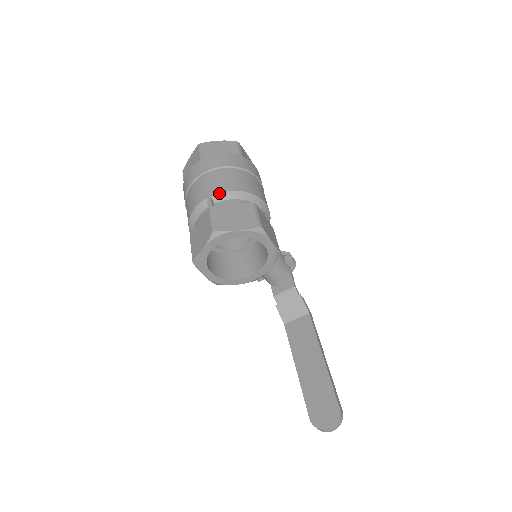
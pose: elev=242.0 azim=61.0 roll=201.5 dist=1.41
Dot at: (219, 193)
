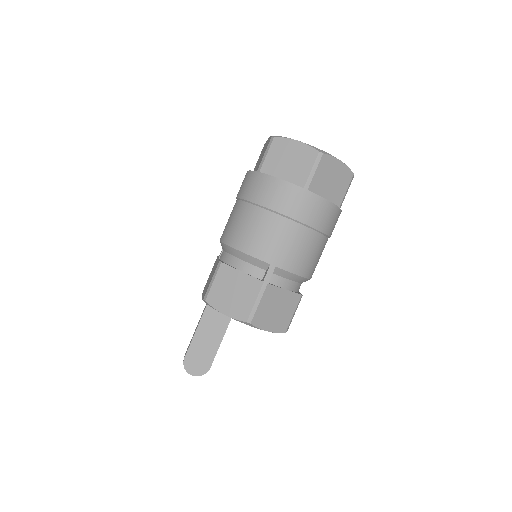
Dot at: (286, 271)
